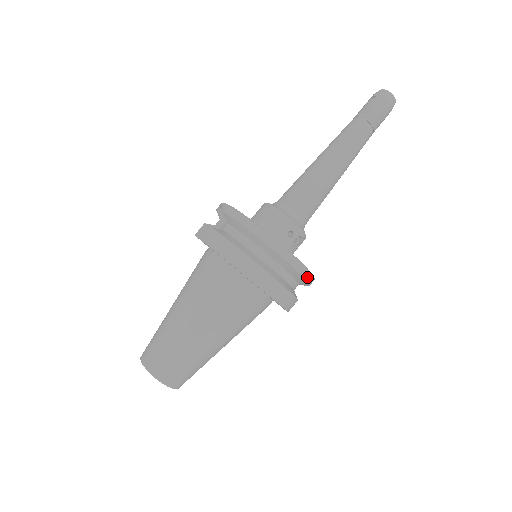
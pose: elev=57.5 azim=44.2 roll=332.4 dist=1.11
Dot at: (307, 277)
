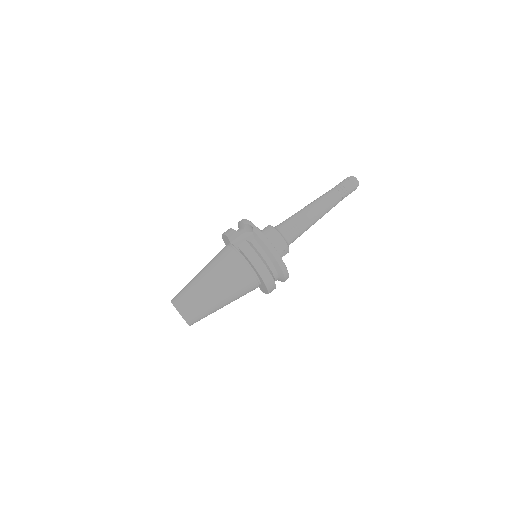
Dot at: occluded
